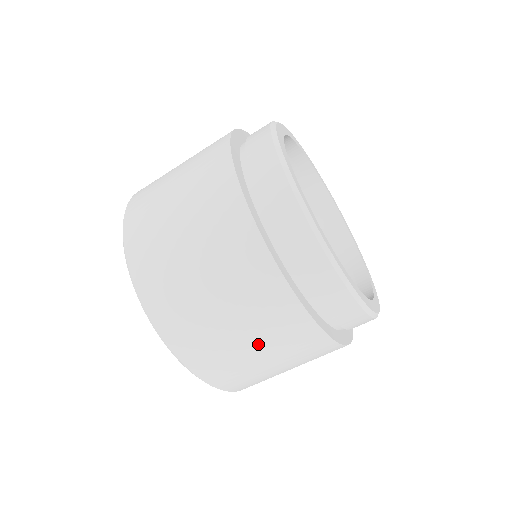
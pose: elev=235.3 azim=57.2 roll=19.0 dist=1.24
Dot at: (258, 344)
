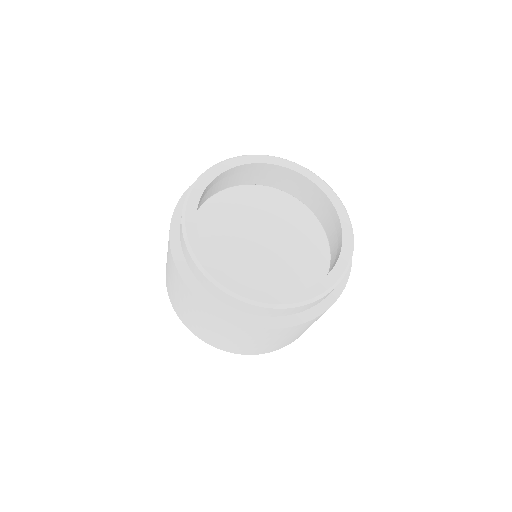
Dot at: (186, 305)
